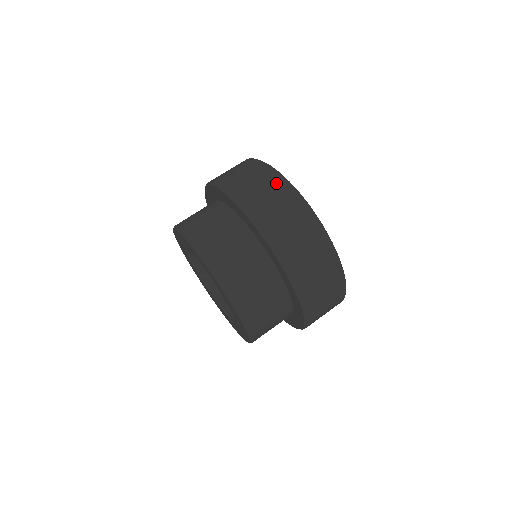
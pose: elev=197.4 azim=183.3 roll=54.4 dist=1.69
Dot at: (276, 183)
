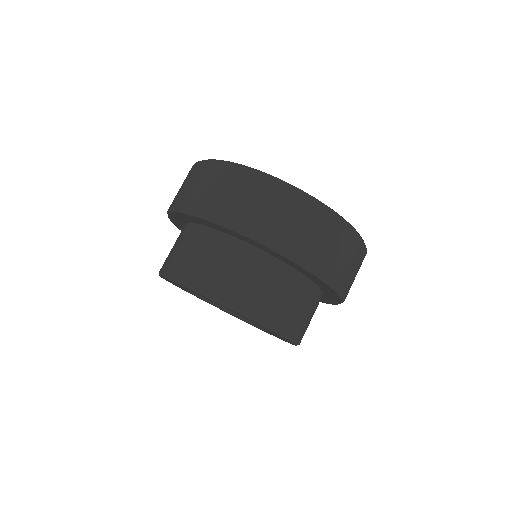
Dot at: (196, 170)
